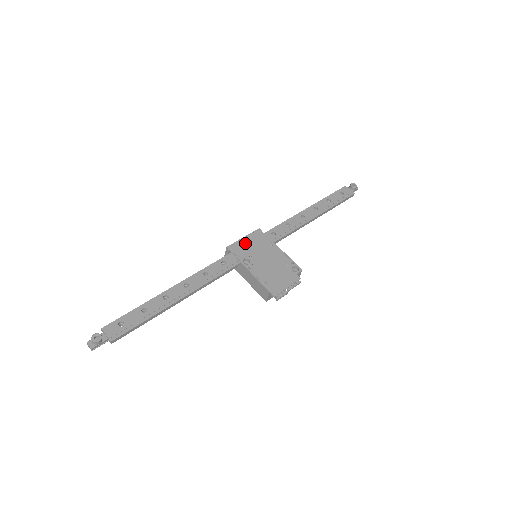
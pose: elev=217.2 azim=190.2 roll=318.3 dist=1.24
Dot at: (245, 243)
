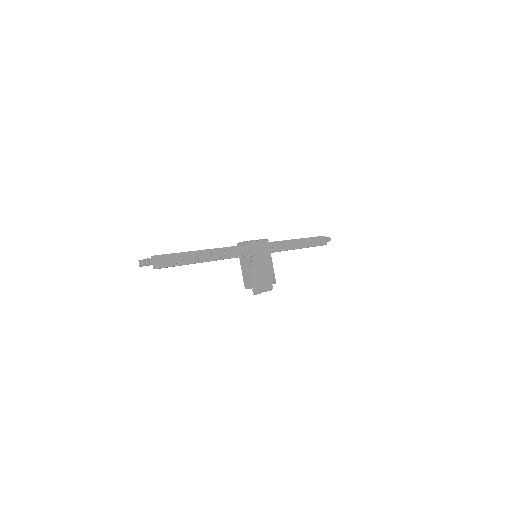
Dot at: (256, 245)
